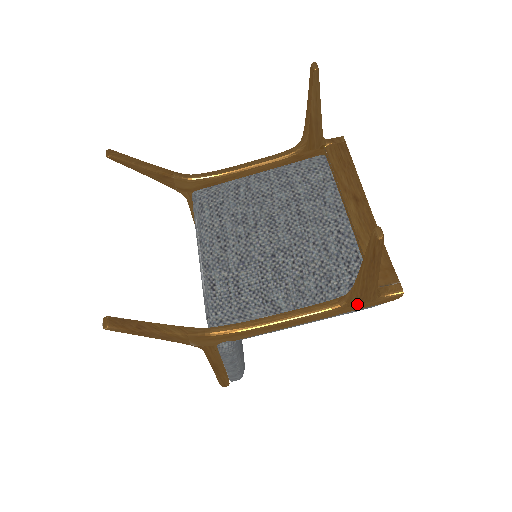
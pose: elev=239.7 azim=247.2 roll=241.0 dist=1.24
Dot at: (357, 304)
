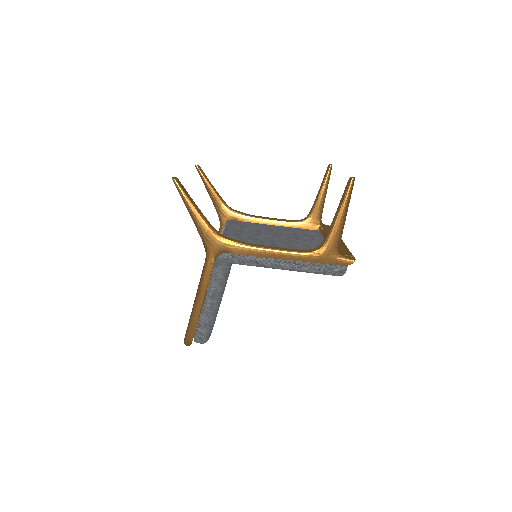
Dot at: (324, 253)
